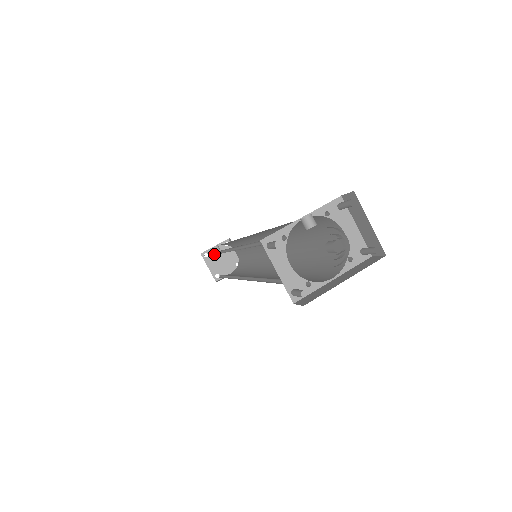
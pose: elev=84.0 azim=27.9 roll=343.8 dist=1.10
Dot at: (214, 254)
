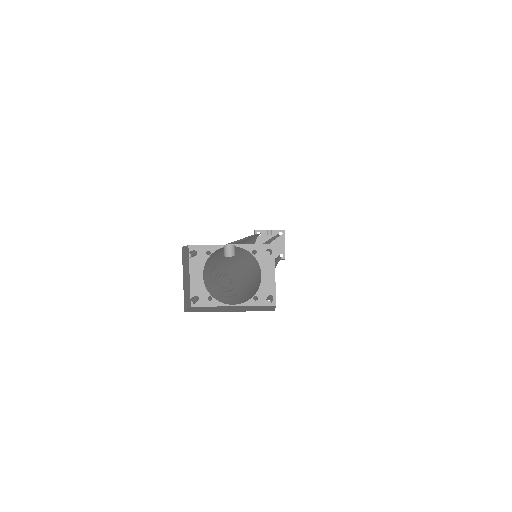
Dot at: occluded
